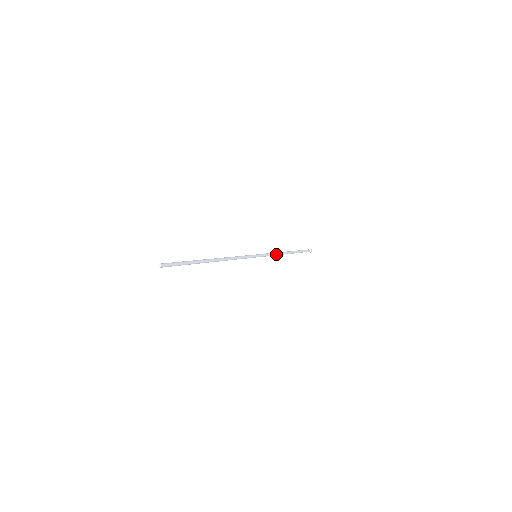
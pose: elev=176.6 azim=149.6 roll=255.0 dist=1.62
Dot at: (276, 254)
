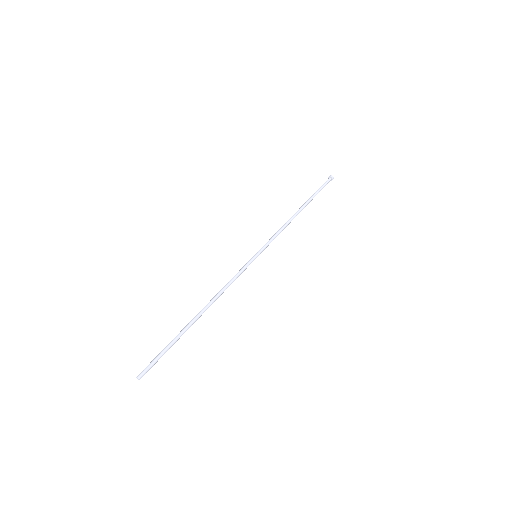
Dot at: occluded
